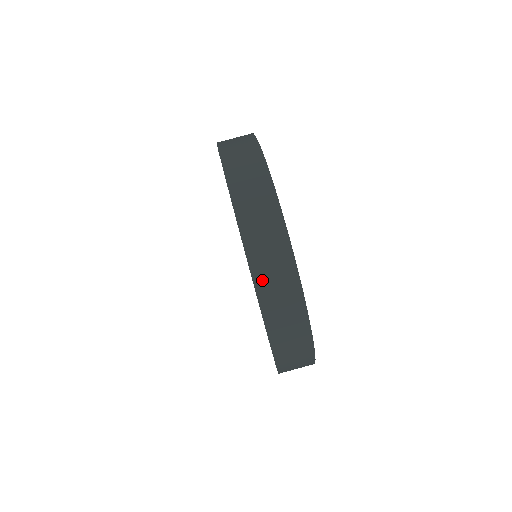
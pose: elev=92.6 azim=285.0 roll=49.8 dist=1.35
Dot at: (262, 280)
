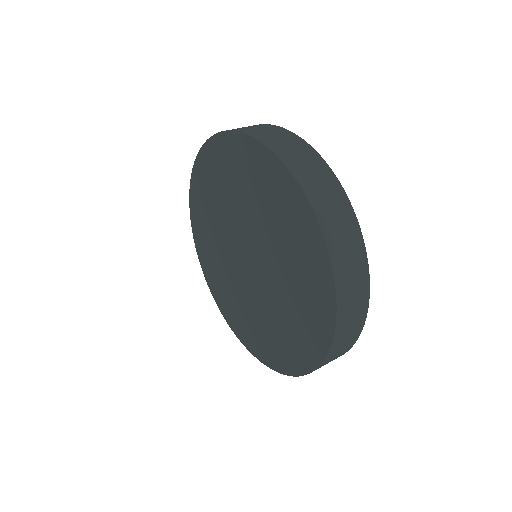
Dot at: occluded
